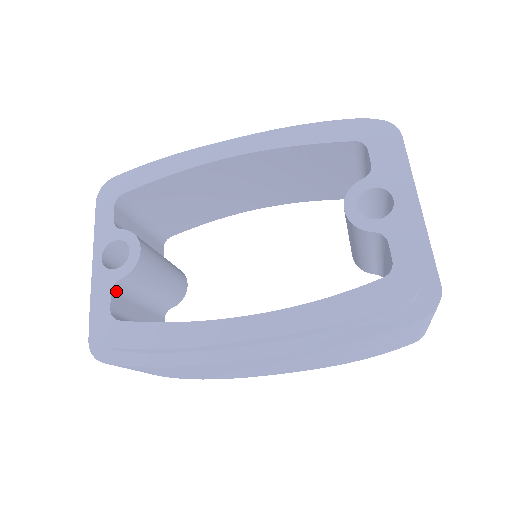
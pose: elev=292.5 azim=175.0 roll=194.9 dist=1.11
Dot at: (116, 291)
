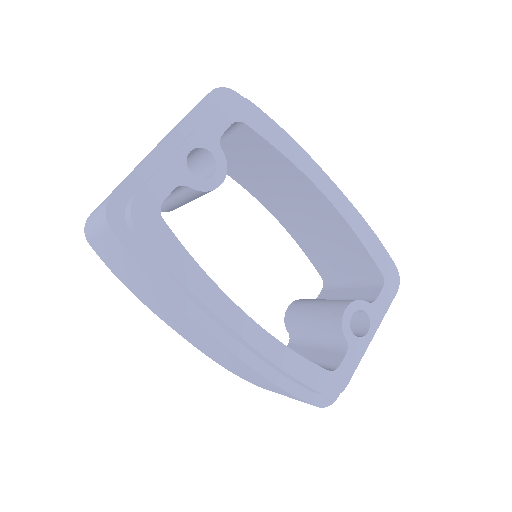
Dot at: occluded
